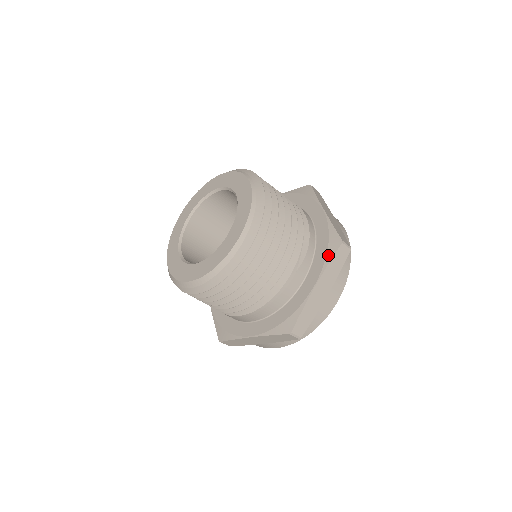
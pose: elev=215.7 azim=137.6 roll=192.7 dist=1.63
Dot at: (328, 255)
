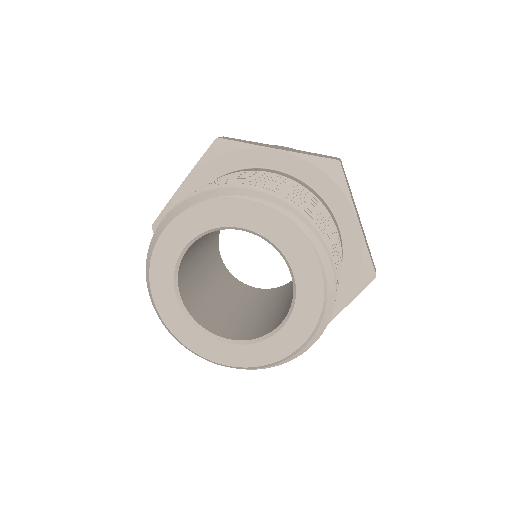
Dot at: occluded
